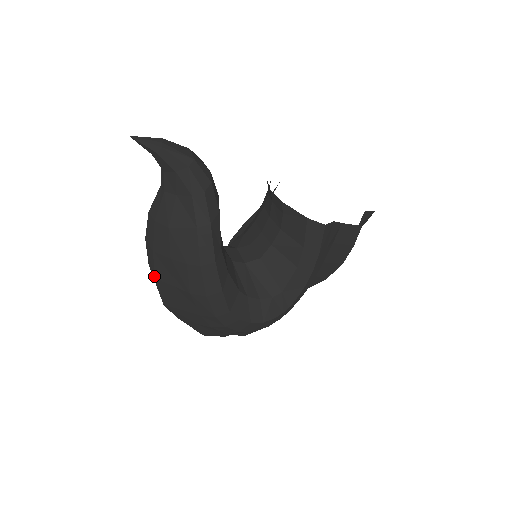
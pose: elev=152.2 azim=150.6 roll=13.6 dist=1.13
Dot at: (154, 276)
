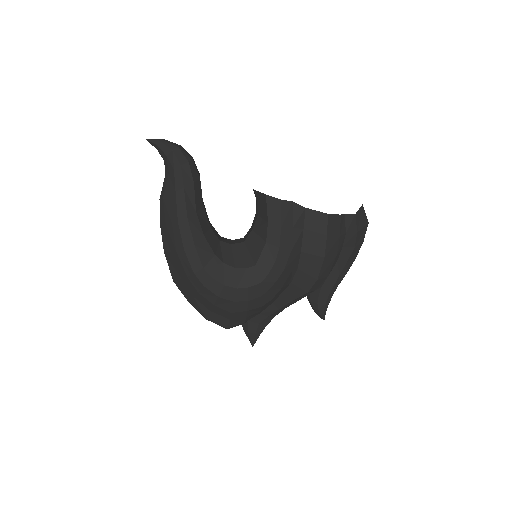
Dot at: occluded
